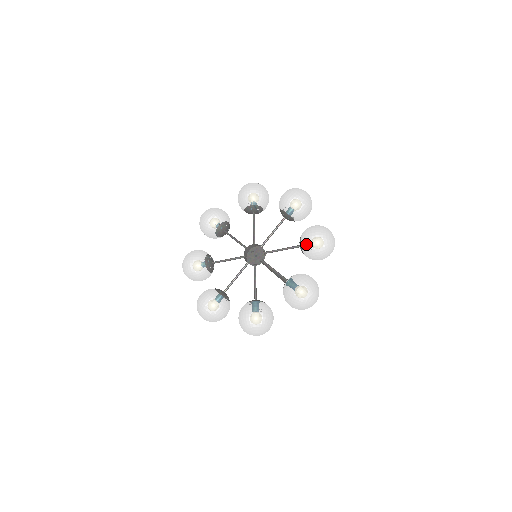
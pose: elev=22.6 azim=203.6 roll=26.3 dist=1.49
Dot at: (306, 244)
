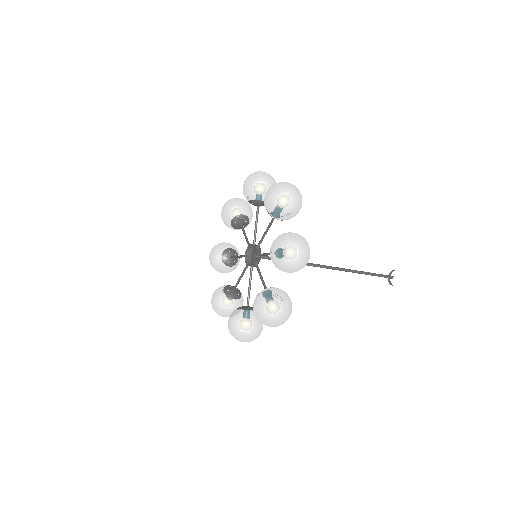
Dot at: (268, 208)
